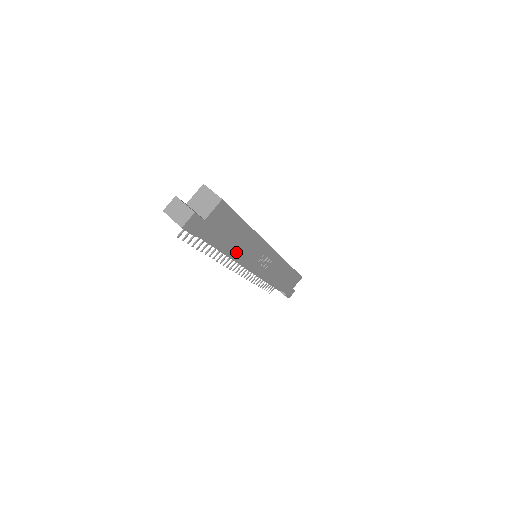
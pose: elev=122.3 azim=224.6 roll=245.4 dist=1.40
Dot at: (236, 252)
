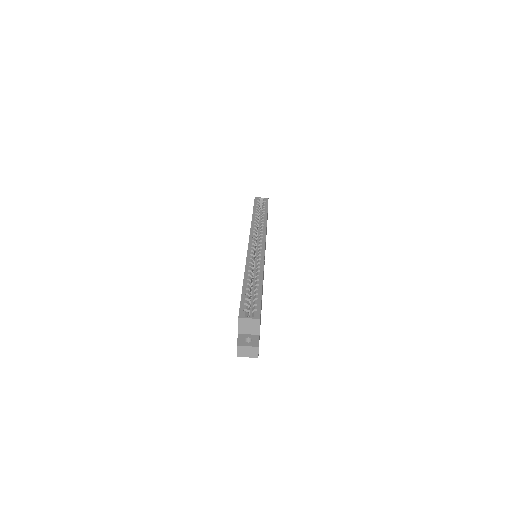
Dot at: (262, 293)
